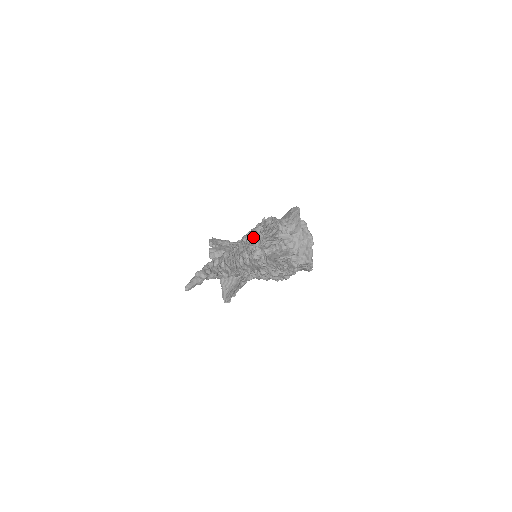
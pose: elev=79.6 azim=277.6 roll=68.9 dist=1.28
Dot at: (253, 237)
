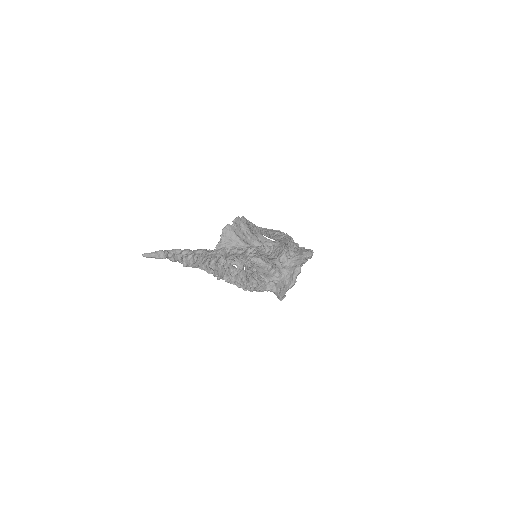
Dot at: (239, 253)
